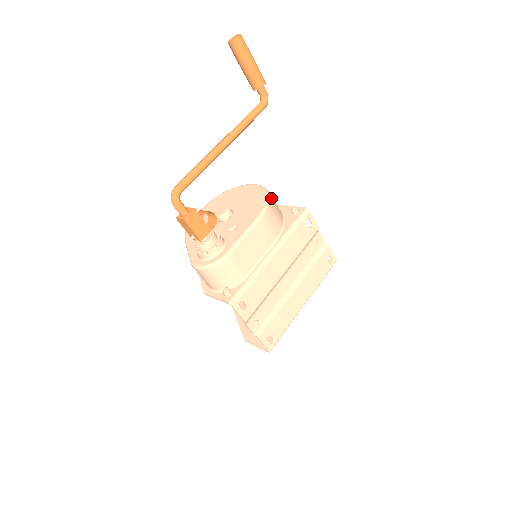
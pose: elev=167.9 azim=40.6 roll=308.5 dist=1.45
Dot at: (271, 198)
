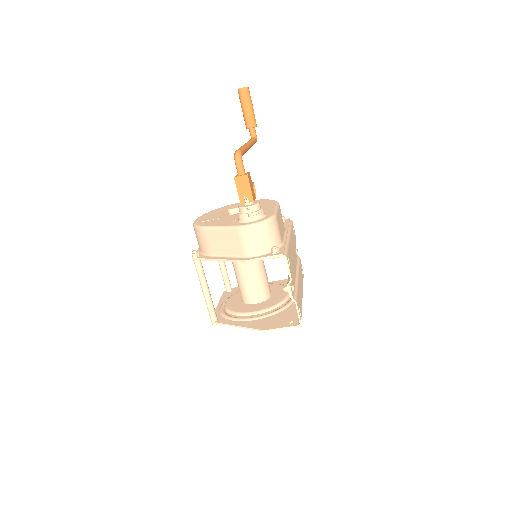
Dot at: occluded
